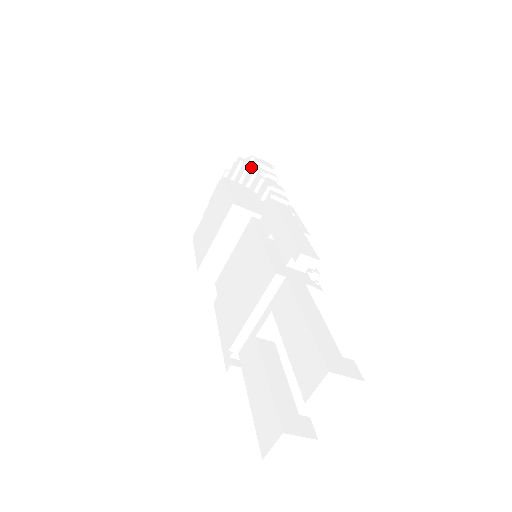
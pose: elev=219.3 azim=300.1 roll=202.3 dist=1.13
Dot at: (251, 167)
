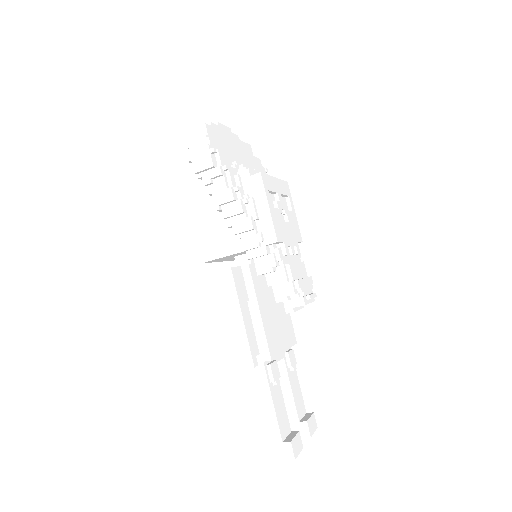
Dot at: occluded
